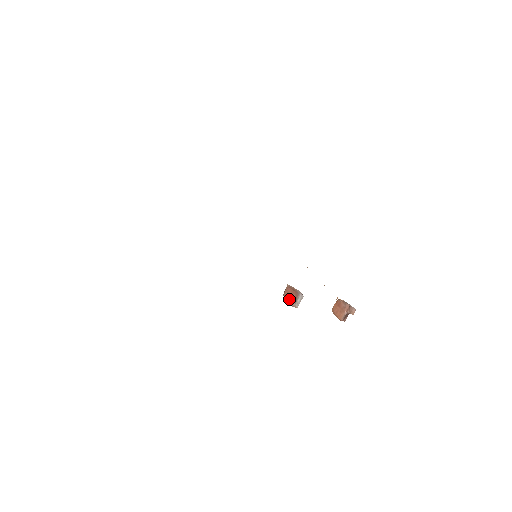
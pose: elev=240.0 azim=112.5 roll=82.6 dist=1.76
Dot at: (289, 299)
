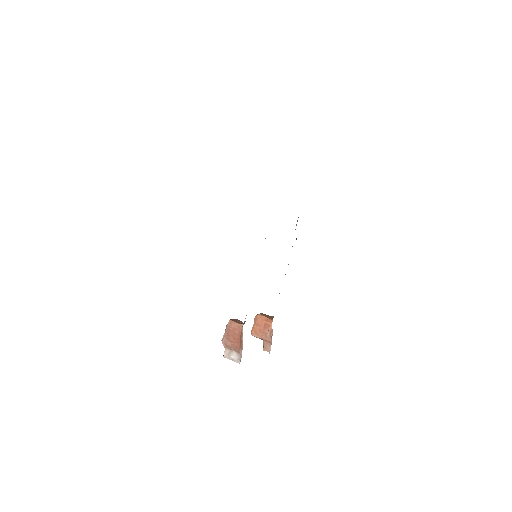
Dot at: (228, 337)
